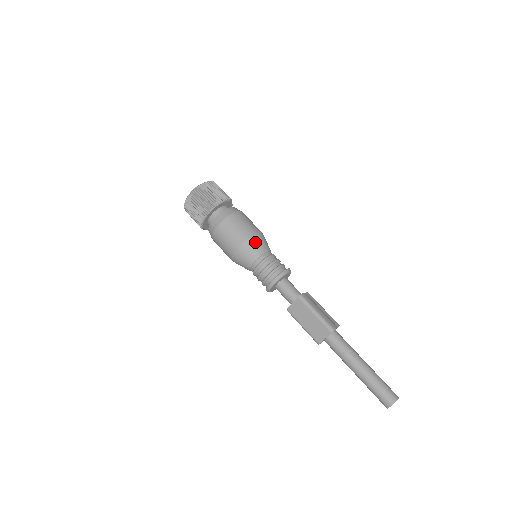
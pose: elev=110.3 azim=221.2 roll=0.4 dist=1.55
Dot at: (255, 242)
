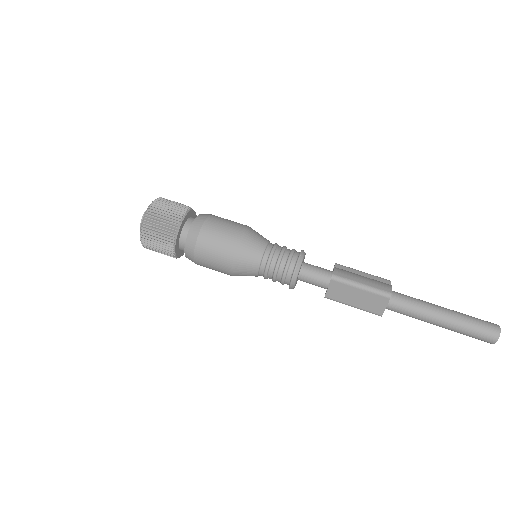
Dot at: (247, 244)
